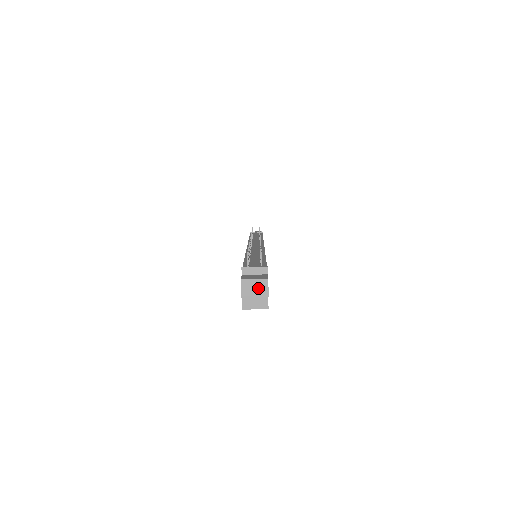
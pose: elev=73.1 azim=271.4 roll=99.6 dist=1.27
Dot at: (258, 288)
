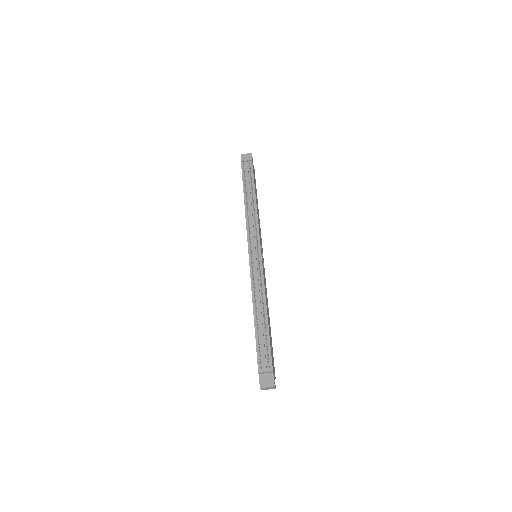
Dot at: (270, 388)
